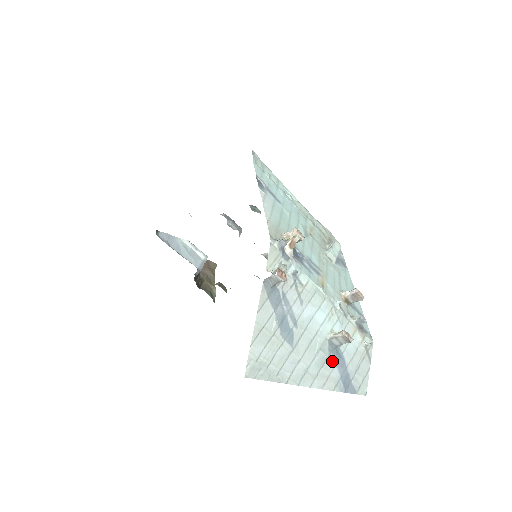
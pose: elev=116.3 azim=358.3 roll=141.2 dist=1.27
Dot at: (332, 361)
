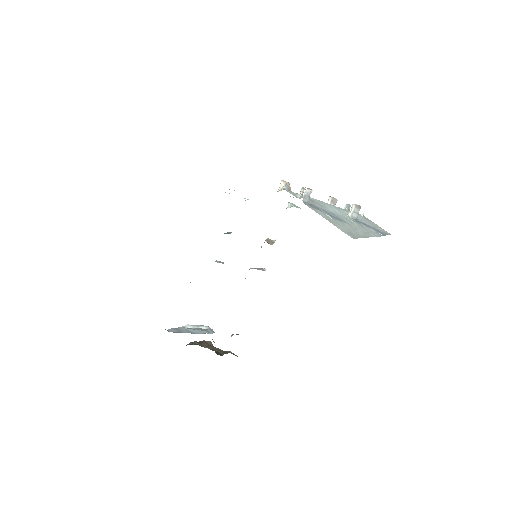
Dot at: (364, 225)
